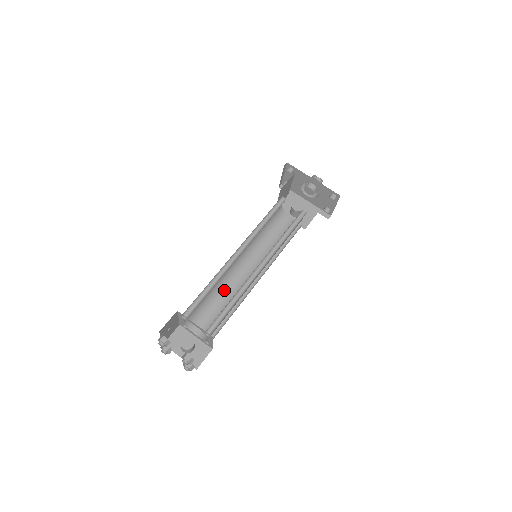
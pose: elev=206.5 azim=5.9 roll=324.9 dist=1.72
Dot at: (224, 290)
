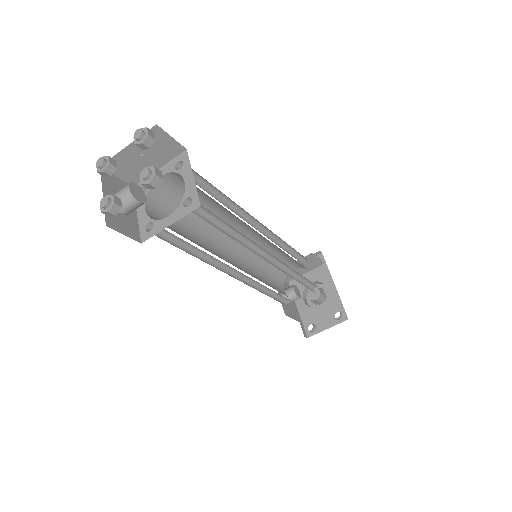
Dot at: (202, 234)
